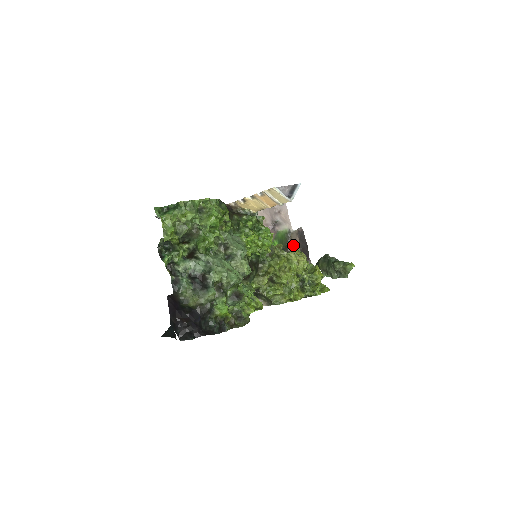
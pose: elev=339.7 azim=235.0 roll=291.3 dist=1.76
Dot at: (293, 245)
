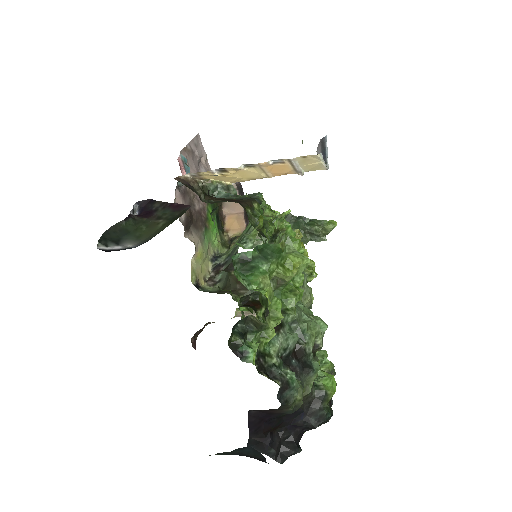
Dot at: (228, 206)
